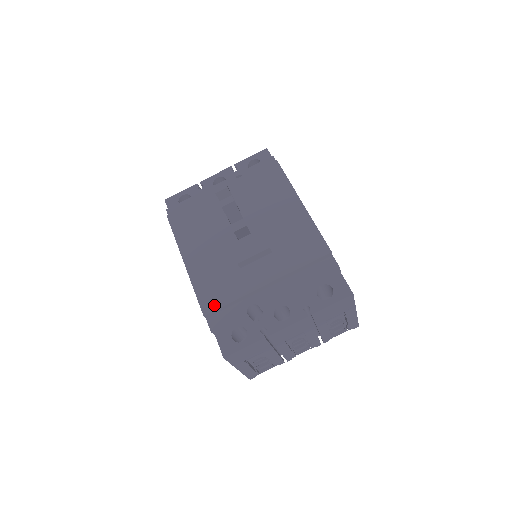
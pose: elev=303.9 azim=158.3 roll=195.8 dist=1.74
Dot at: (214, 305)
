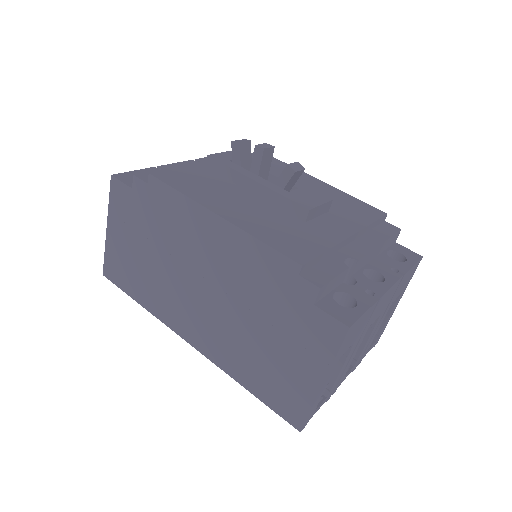
Dot at: (306, 254)
